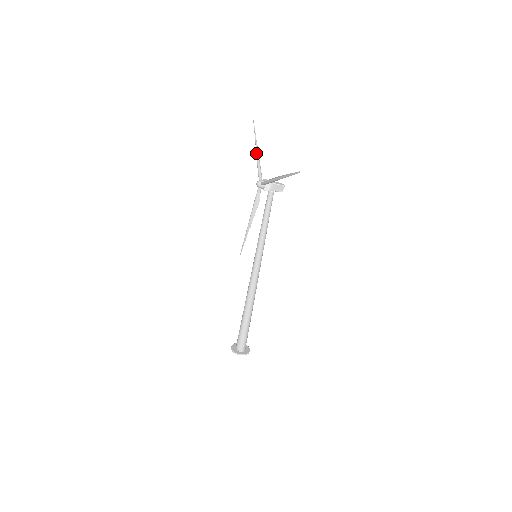
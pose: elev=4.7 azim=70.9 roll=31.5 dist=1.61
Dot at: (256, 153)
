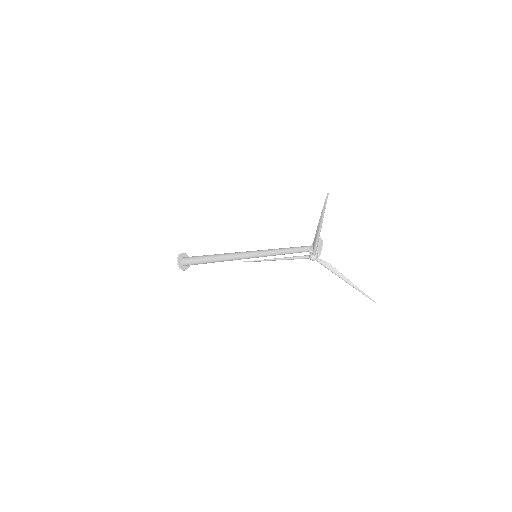
Dot at: (320, 231)
